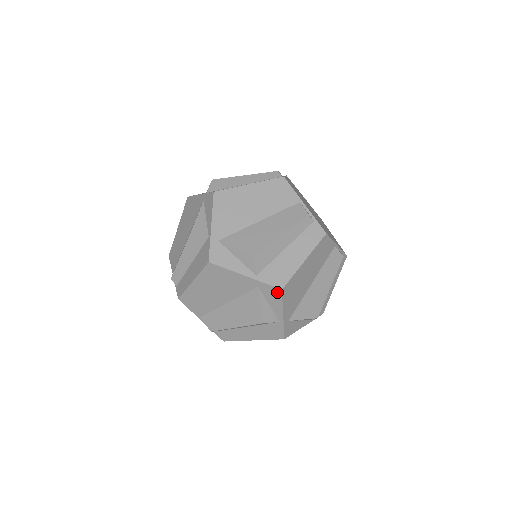
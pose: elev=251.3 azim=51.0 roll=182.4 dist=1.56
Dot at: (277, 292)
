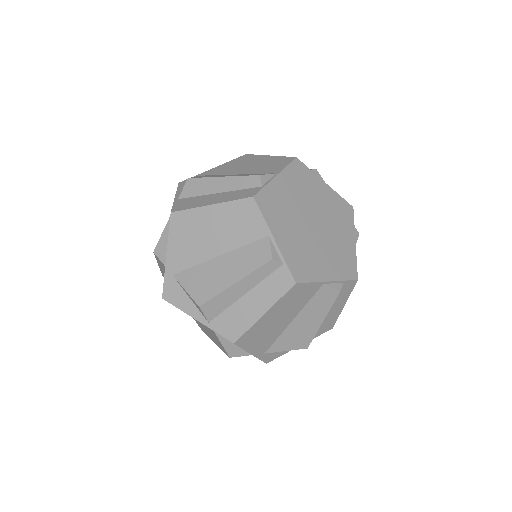
Dot at: (232, 342)
